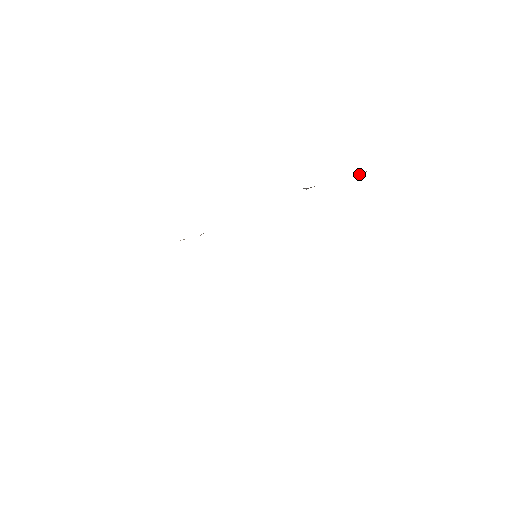
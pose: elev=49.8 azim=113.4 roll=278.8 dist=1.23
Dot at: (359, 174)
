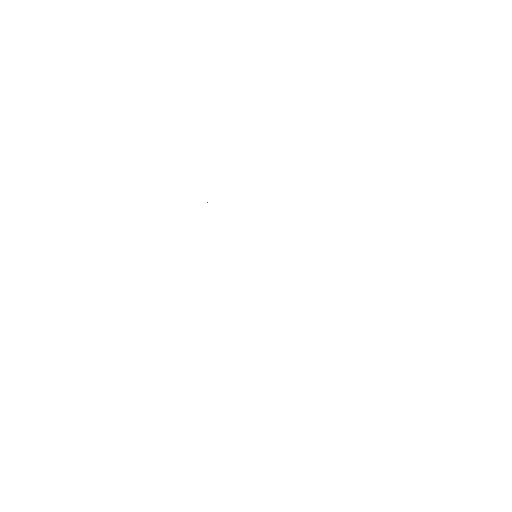
Dot at: occluded
